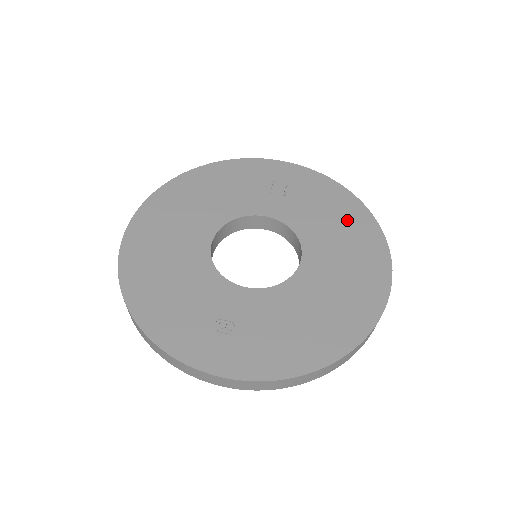
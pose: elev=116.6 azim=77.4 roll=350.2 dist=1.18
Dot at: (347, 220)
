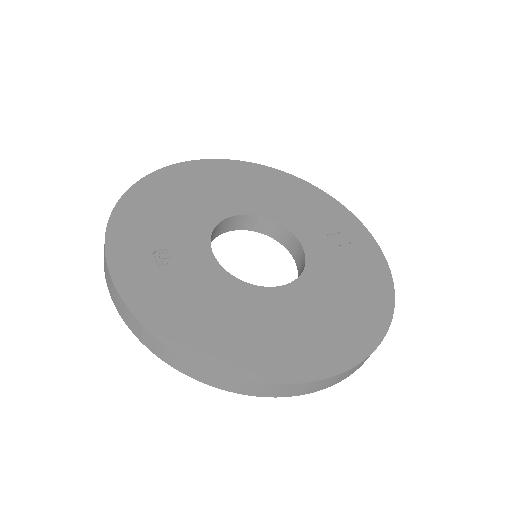
Dot at: (361, 305)
